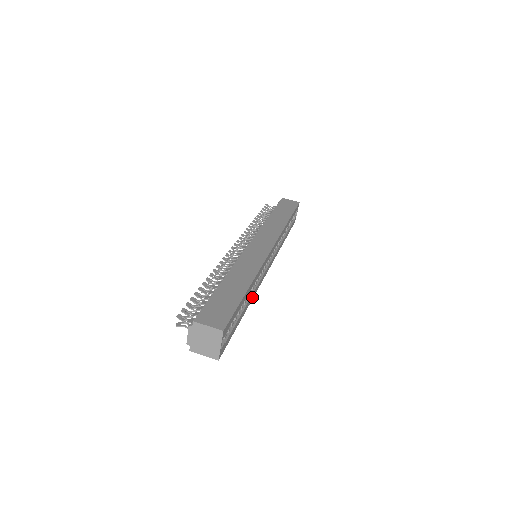
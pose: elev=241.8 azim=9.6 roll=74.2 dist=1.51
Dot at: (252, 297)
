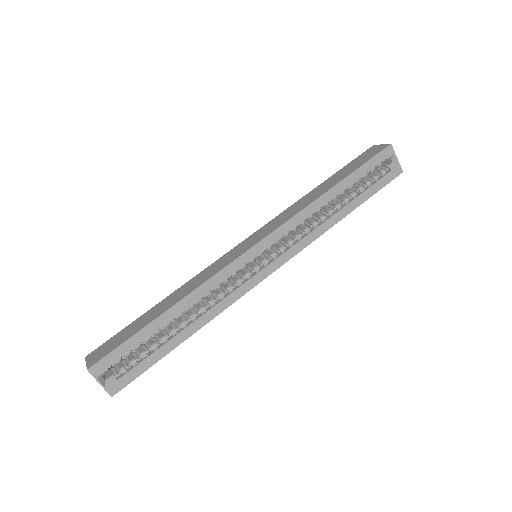
Dot at: (211, 316)
